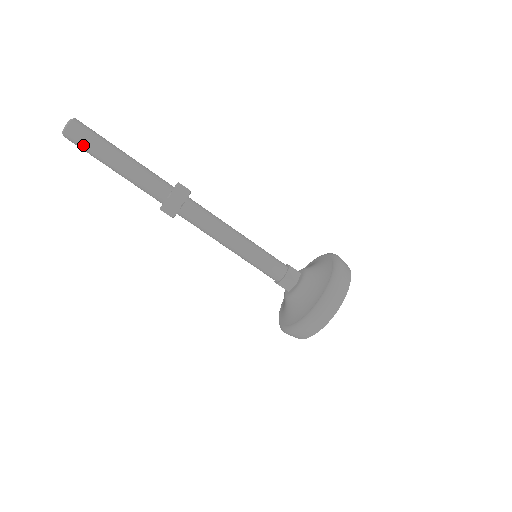
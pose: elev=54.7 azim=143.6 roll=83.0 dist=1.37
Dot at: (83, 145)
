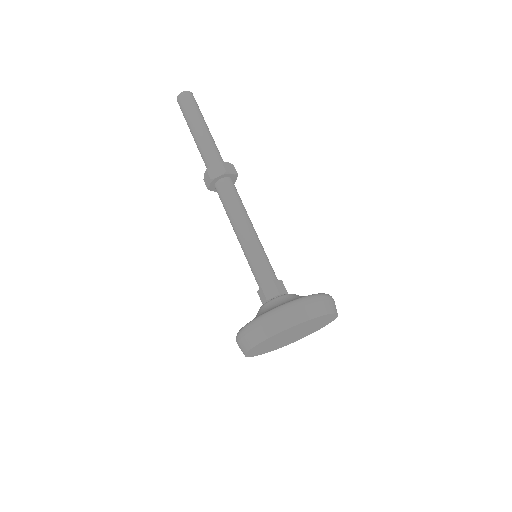
Dot at: (186, 106)
